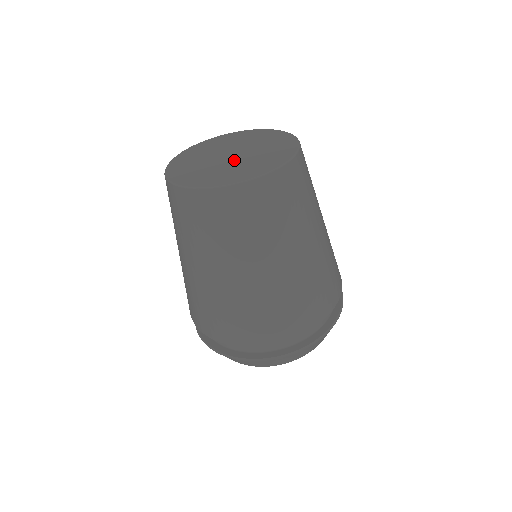
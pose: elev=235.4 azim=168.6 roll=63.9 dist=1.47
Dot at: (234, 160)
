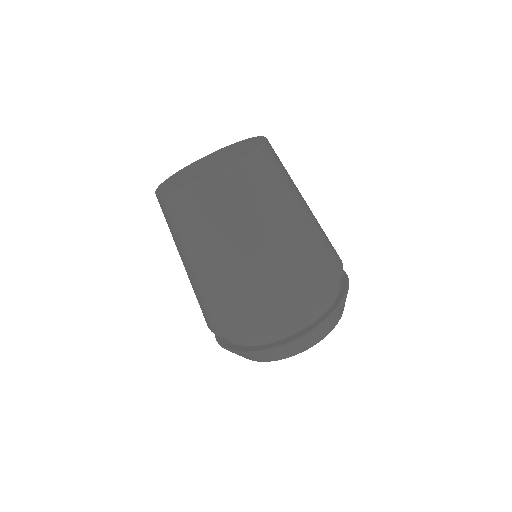
Dot at: (212, 165)
